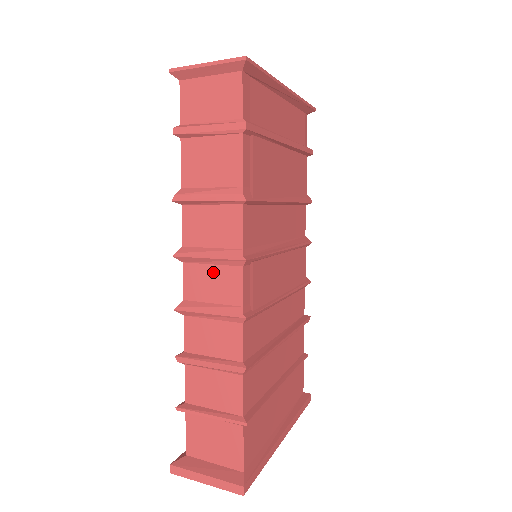
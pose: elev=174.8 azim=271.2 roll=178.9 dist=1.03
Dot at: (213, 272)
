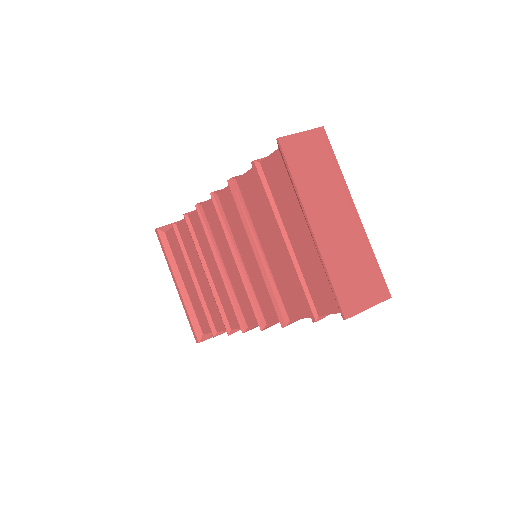
Dot at: occluded
